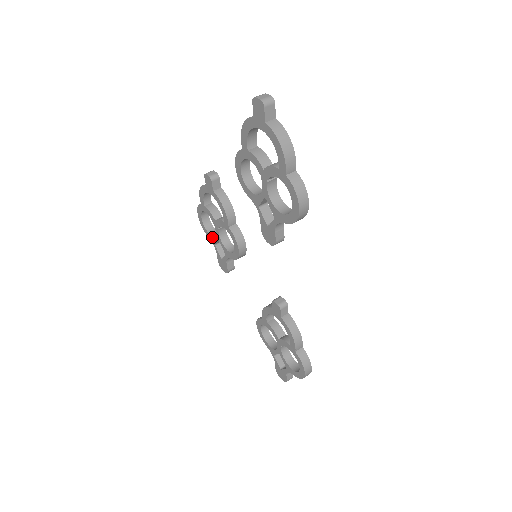
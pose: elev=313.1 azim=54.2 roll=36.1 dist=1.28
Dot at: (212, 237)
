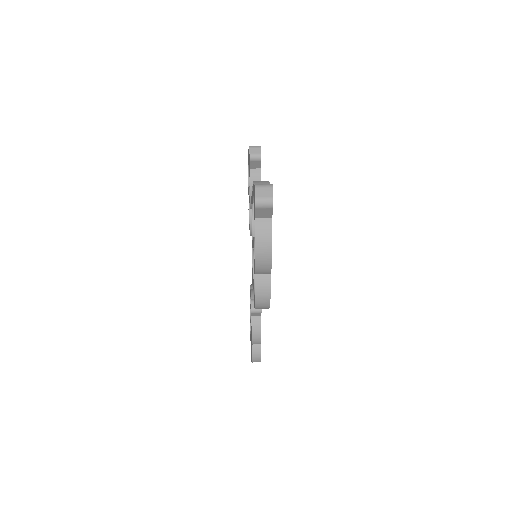
Dot at: (248, 189)
